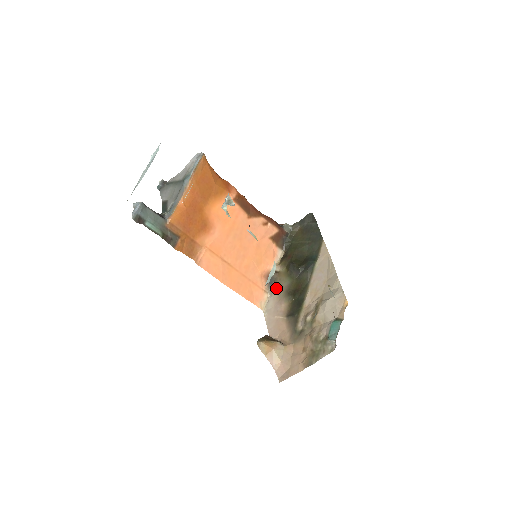
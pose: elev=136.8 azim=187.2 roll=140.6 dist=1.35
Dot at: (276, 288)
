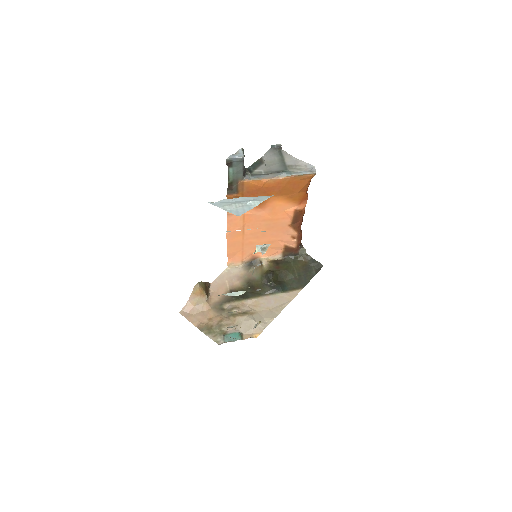
Dot at: (249, 269)
